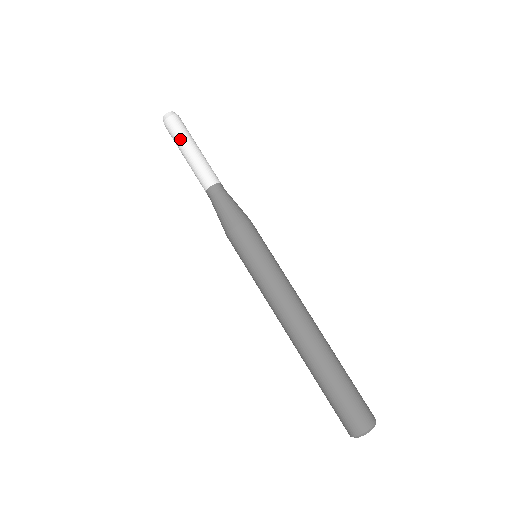
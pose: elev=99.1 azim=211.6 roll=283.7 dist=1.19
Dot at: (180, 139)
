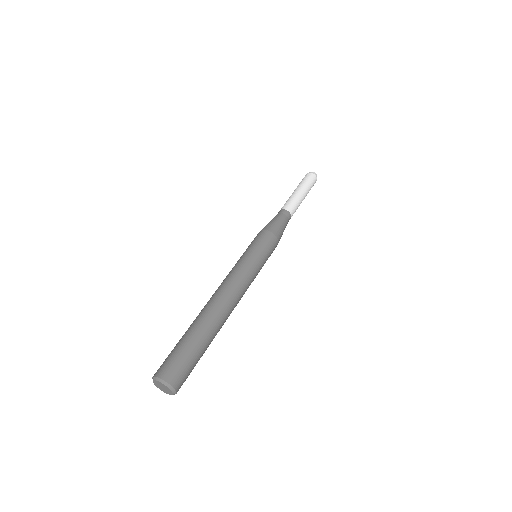
Dot at: (305, 184)
